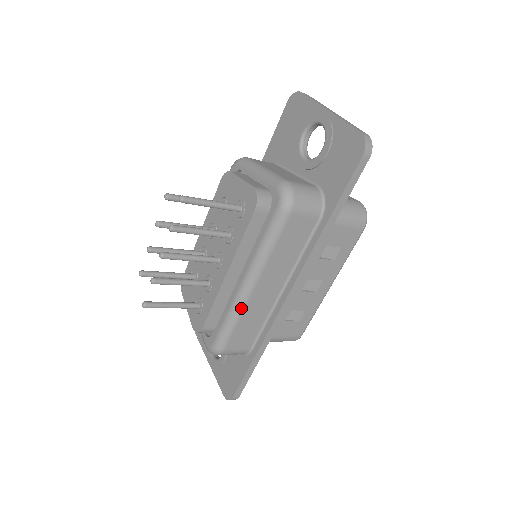
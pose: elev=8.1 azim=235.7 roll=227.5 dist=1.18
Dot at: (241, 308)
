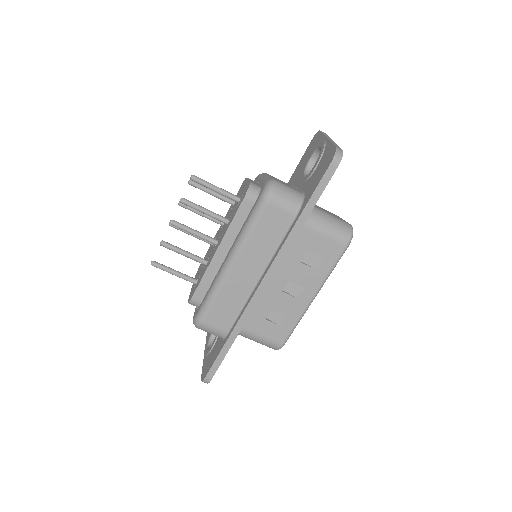
Dot at: (221, 283)
